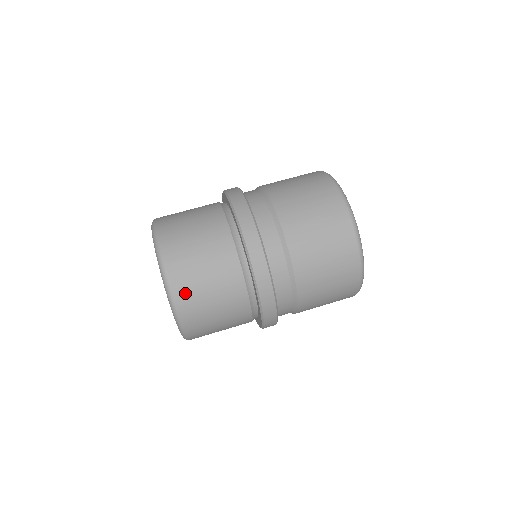
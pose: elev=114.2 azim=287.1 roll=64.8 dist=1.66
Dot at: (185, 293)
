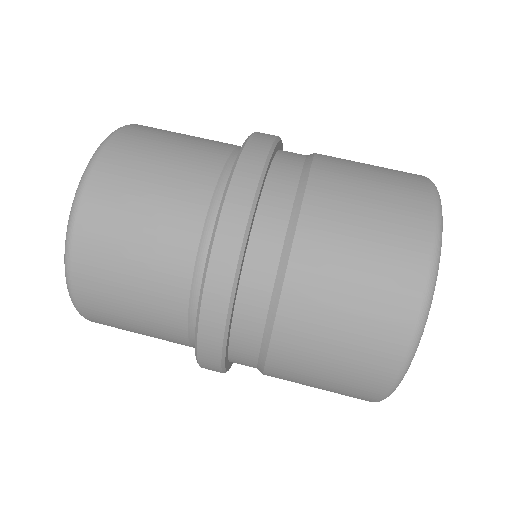
Dot at: (106, 185)
